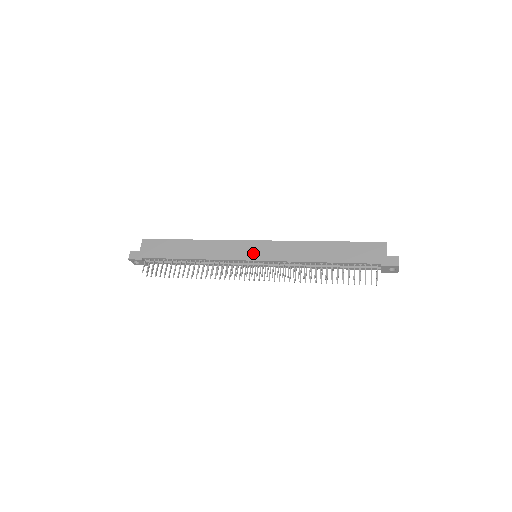
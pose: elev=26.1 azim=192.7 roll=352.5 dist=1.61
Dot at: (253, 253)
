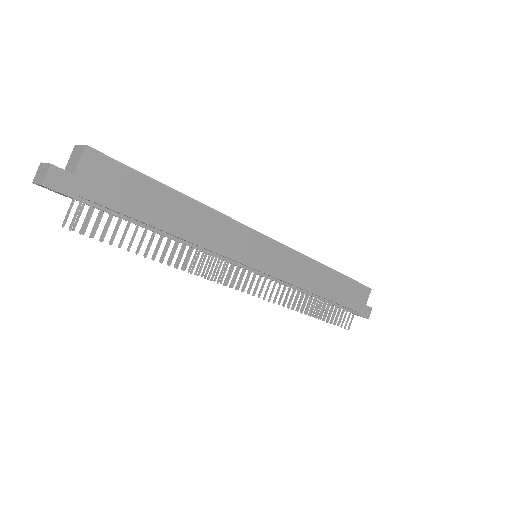
Dot at: (262, 259)
